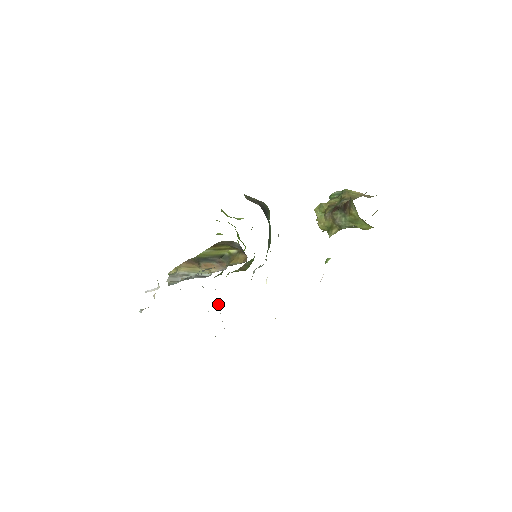
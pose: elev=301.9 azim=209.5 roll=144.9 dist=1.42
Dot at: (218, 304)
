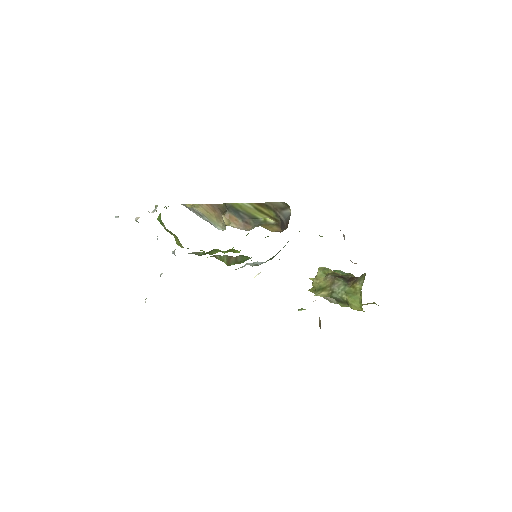
Dot at: occluded
